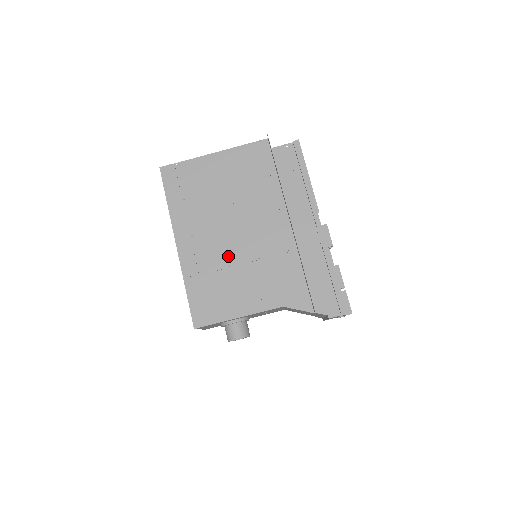
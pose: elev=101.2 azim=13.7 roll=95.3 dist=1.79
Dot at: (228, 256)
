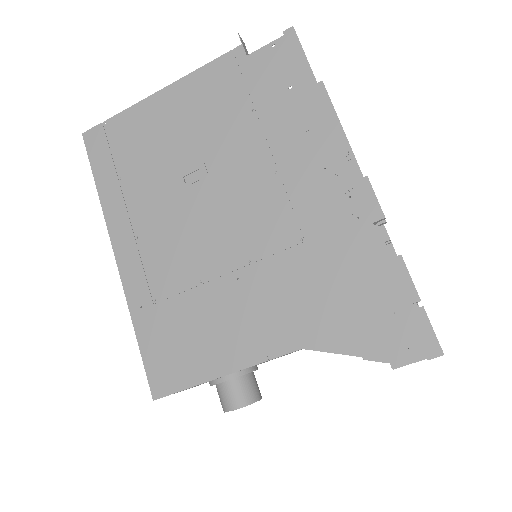
Dot at: (197, 264)
